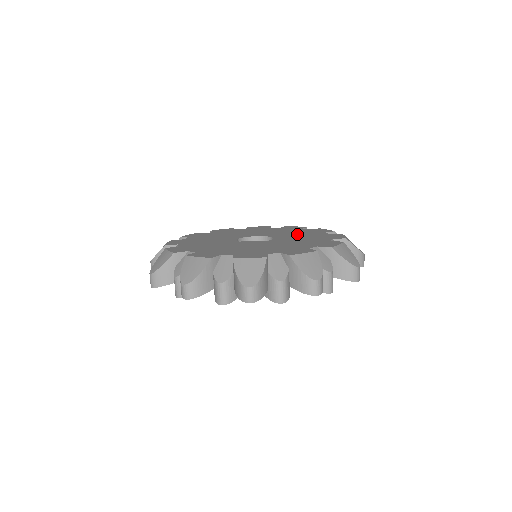
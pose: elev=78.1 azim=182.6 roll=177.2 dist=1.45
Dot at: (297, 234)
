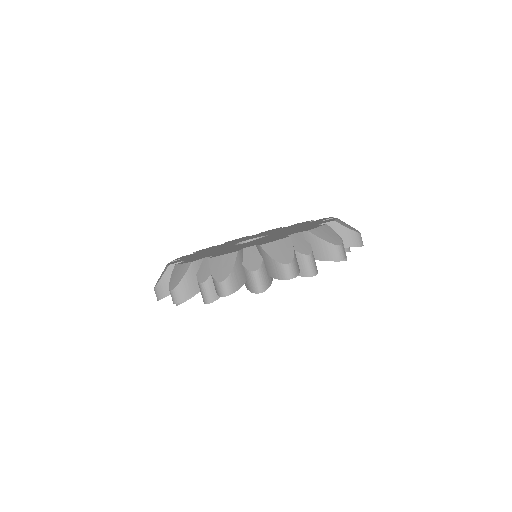
Dot at: occluded
